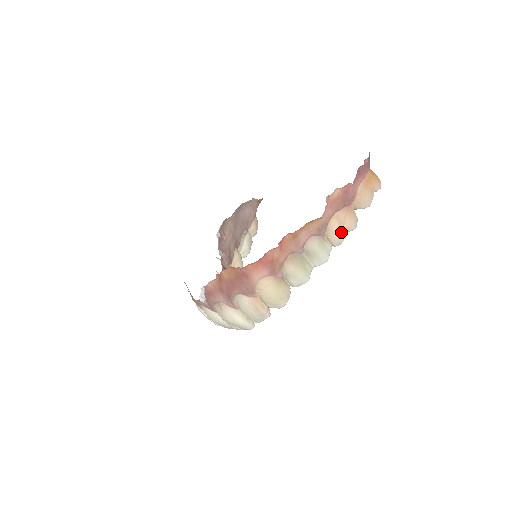
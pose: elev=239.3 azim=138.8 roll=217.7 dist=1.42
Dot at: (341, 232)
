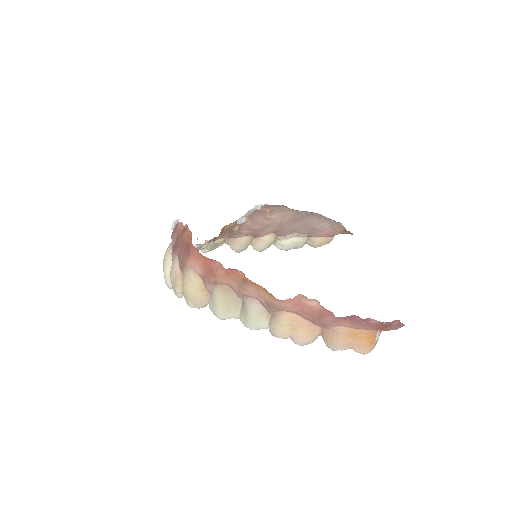
Dot at: (282, 330)
